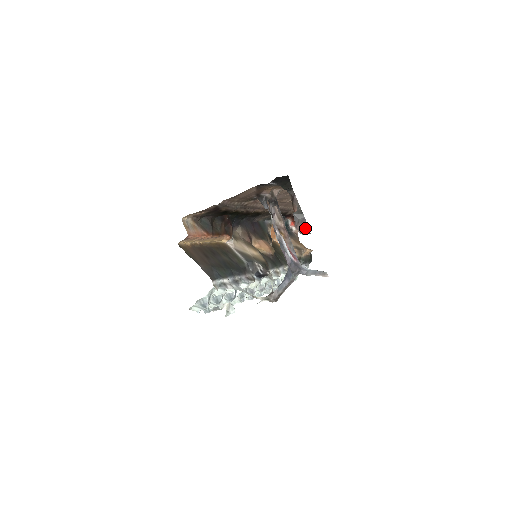
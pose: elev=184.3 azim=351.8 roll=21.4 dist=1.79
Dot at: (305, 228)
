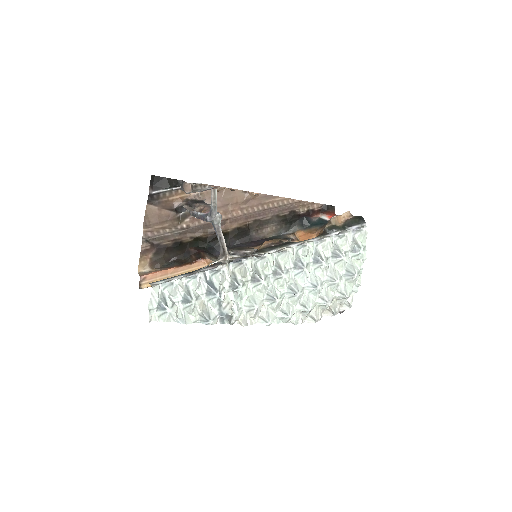
Dot at: (183, 186)
